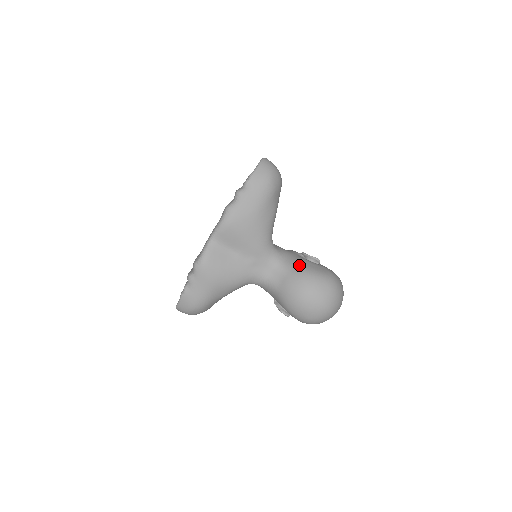
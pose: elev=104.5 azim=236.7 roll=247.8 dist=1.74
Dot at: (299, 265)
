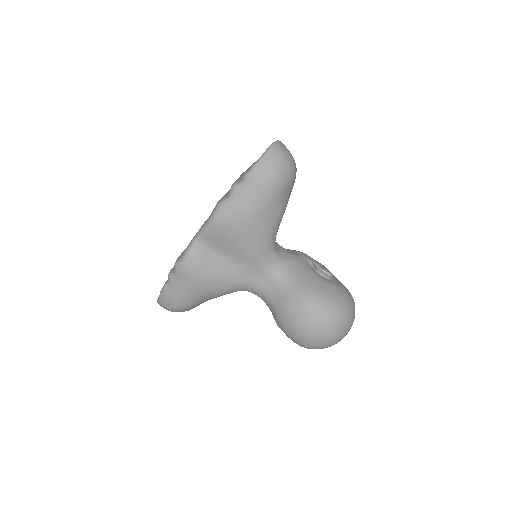
Dot at: (303, 281)
